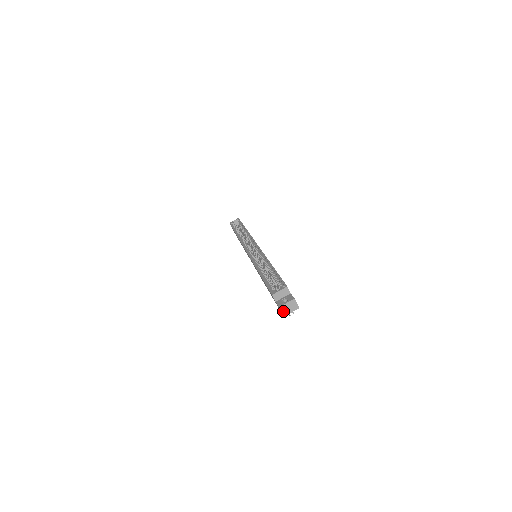
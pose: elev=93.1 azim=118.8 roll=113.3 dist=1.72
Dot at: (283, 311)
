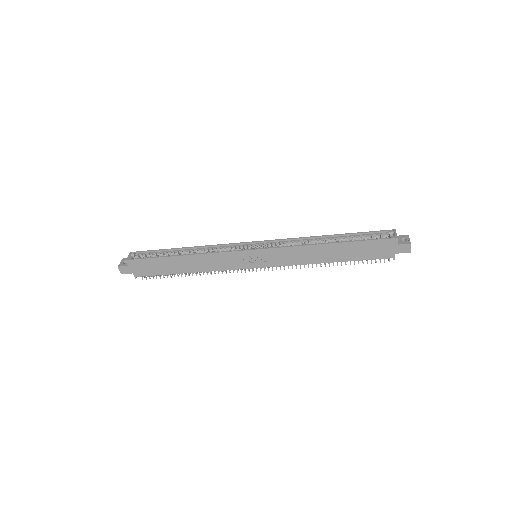
Dot at: (410, 247)
